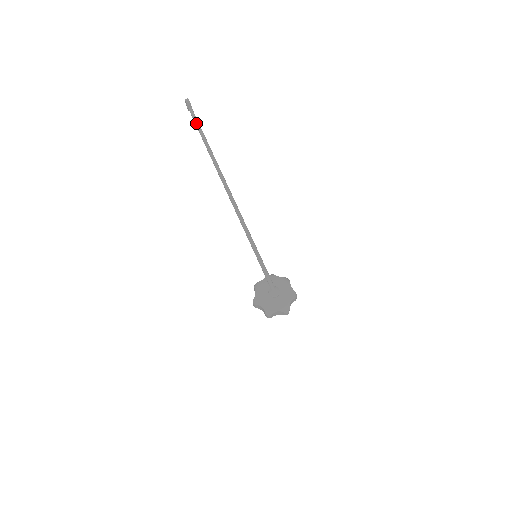
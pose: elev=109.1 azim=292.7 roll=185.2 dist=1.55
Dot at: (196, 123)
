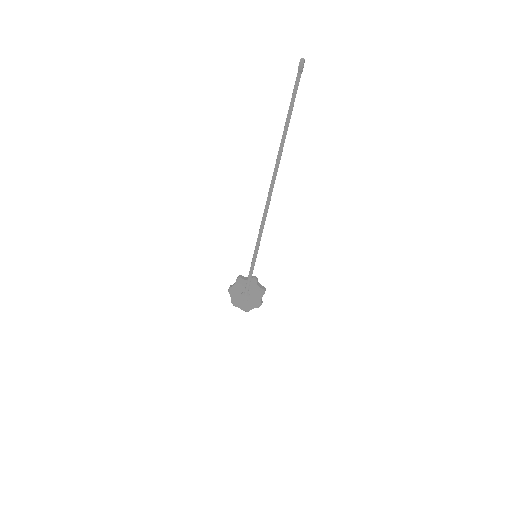
Dot at: (292, 97)
